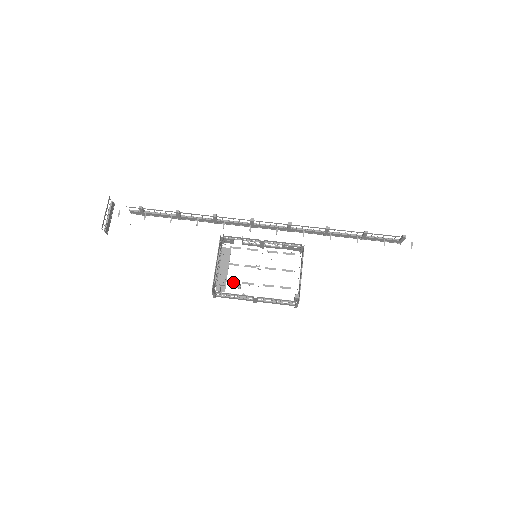
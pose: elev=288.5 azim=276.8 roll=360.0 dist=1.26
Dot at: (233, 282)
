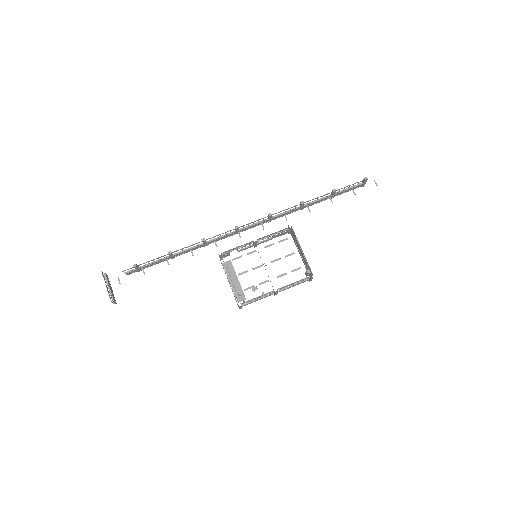
Dot at: occluded
